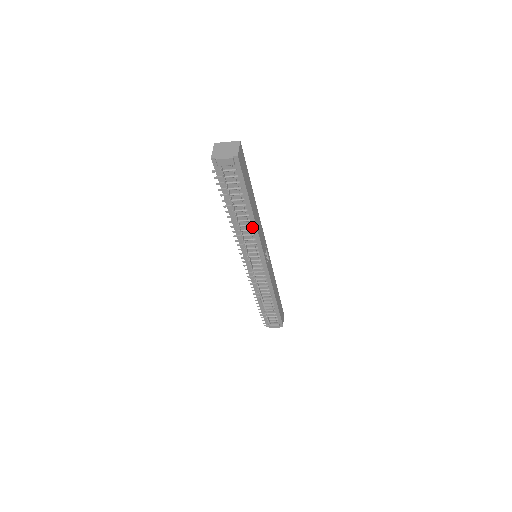
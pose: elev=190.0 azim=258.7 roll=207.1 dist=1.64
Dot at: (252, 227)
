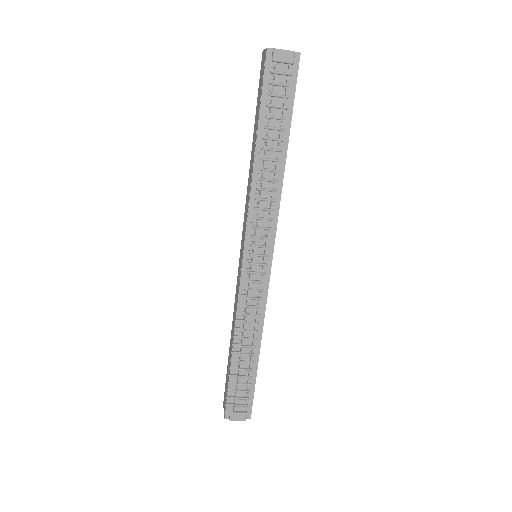
Dot at: (276, 186)
